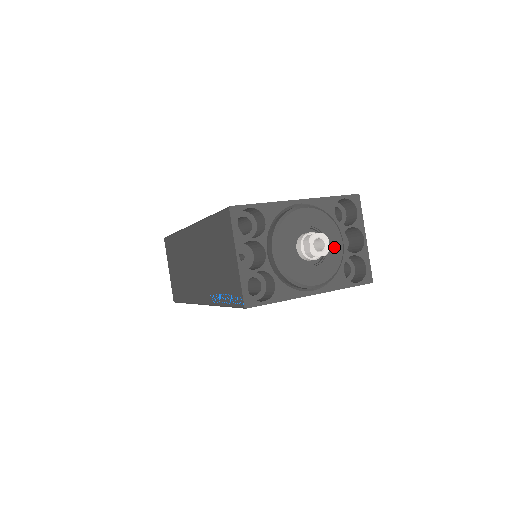
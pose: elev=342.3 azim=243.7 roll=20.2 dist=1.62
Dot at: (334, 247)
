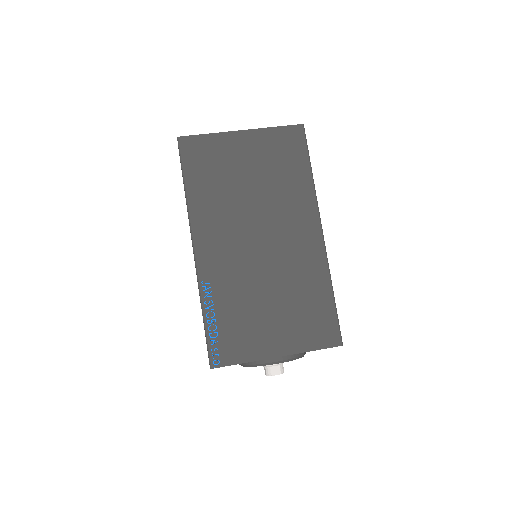
Dot at: occluded
